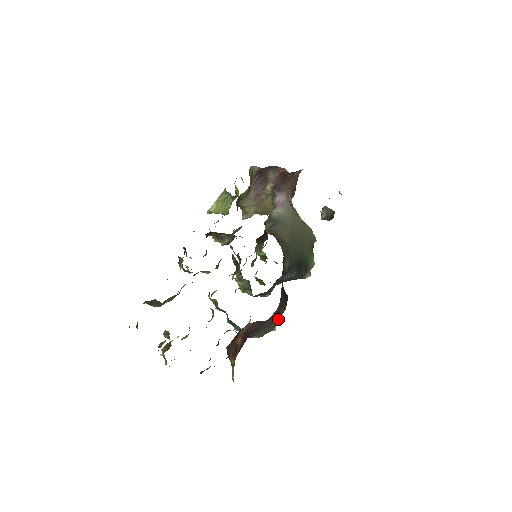
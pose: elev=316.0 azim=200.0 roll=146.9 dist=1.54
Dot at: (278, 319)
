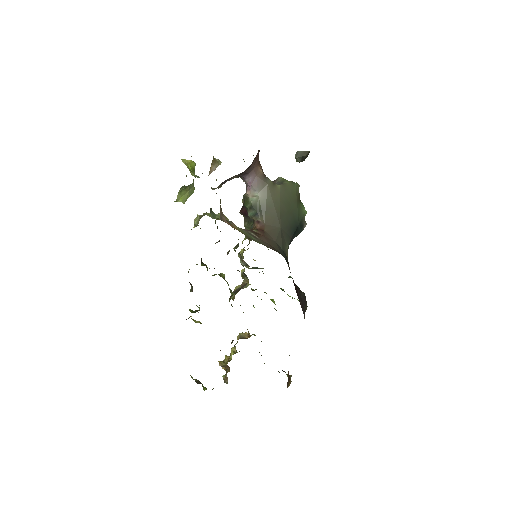
Dot at: occluded
